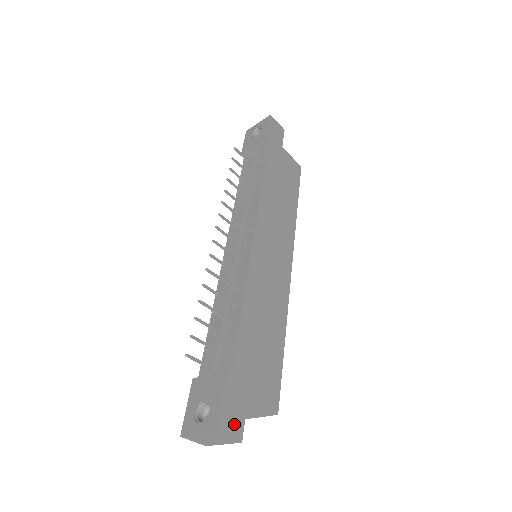
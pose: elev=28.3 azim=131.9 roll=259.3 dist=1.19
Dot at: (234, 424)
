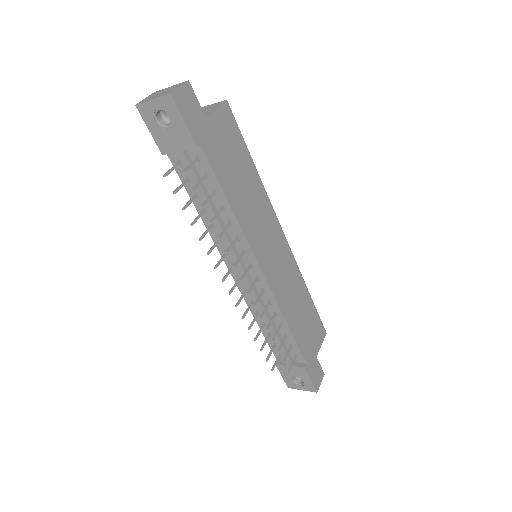
Dot at: (319, 376)
